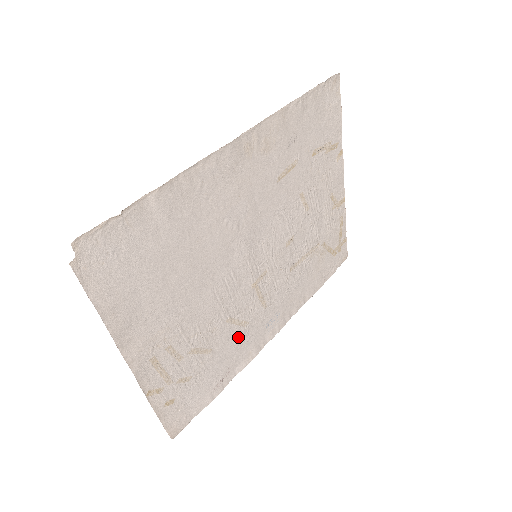
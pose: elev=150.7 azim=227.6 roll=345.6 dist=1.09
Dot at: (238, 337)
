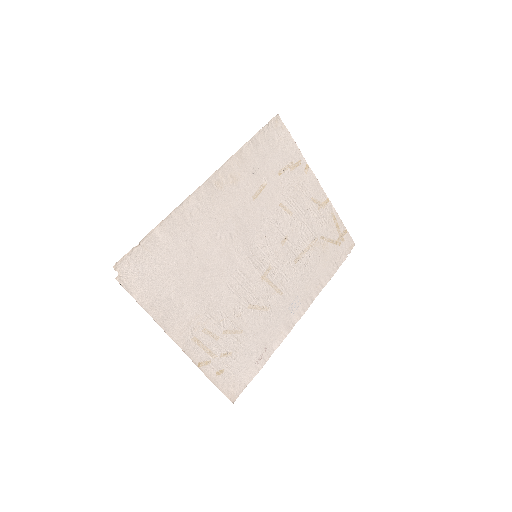
Dot at: (264, 320)
